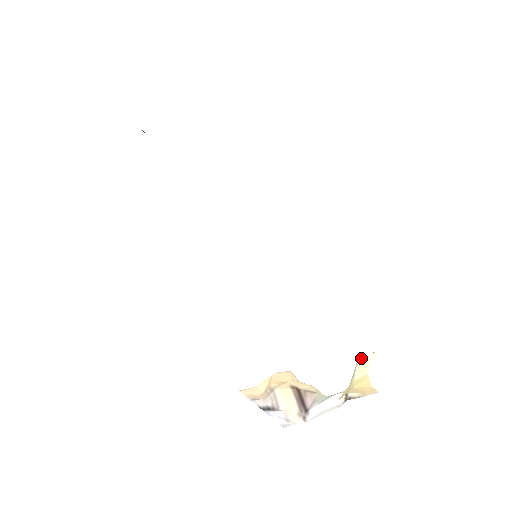
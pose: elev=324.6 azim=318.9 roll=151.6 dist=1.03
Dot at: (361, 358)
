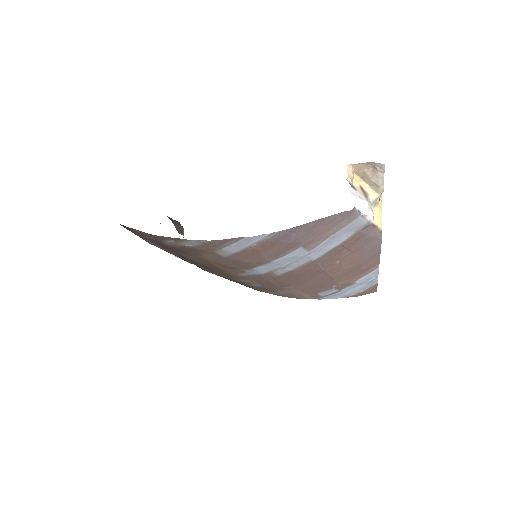
Dot at: occluded
